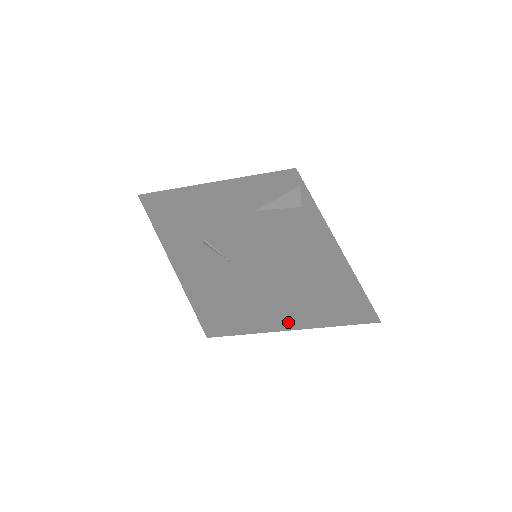
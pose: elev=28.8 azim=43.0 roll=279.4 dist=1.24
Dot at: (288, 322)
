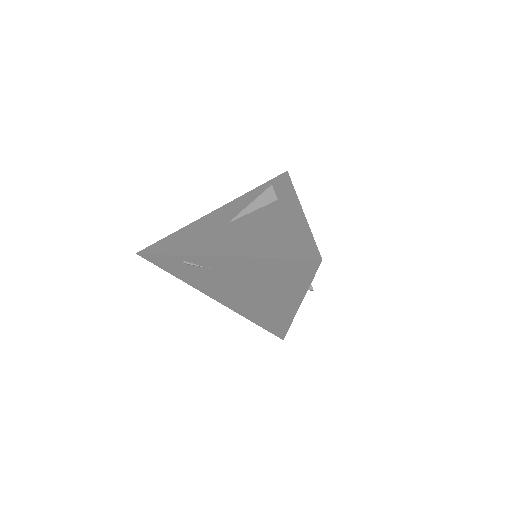
Dot at: (291, 296)
